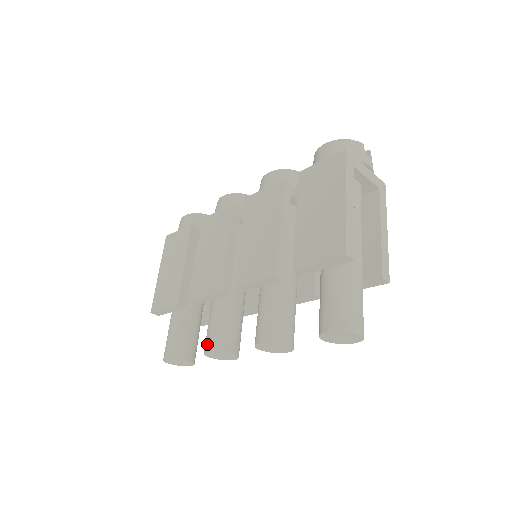
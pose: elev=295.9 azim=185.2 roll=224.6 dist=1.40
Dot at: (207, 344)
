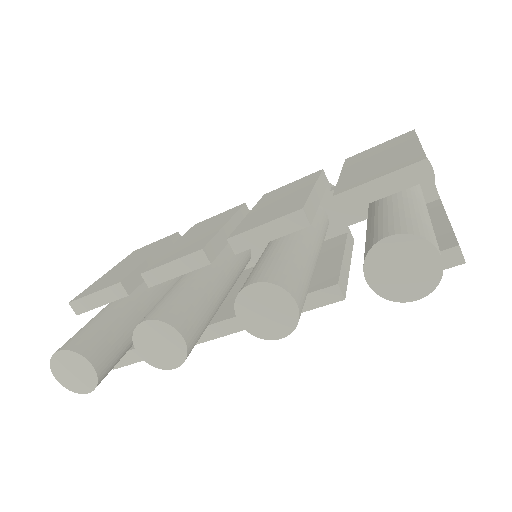
Dot at: (147, 315)
